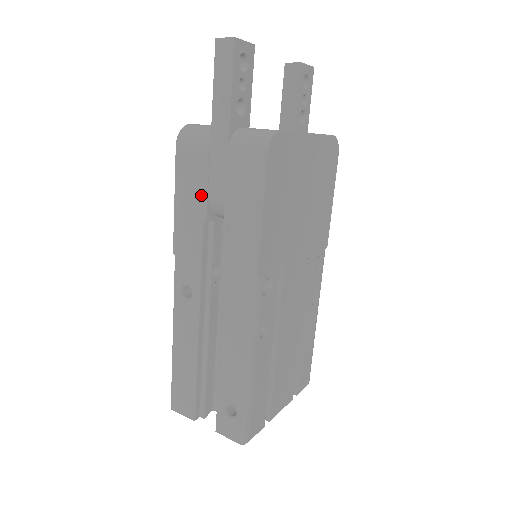
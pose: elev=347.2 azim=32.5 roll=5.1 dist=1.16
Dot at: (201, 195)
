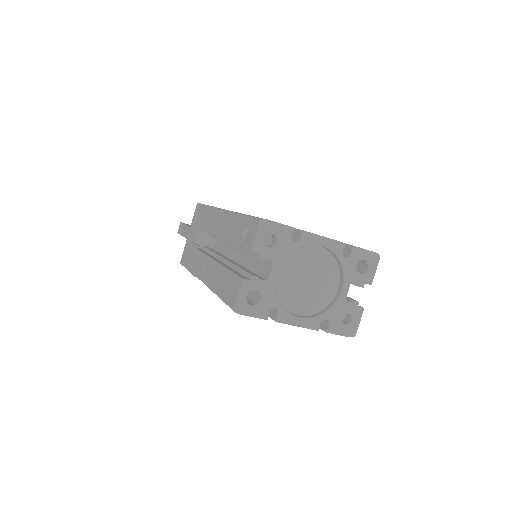
Dot at: (191, 247)
